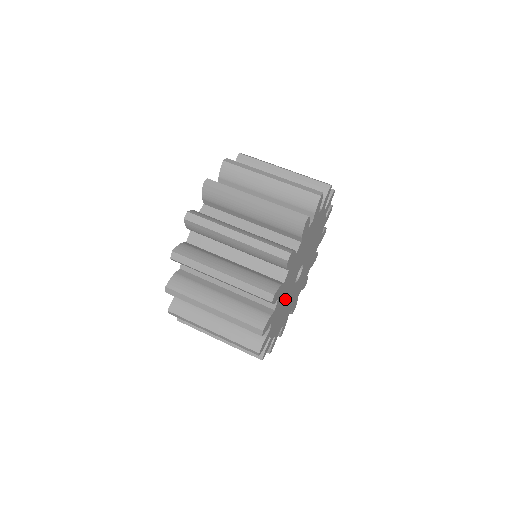
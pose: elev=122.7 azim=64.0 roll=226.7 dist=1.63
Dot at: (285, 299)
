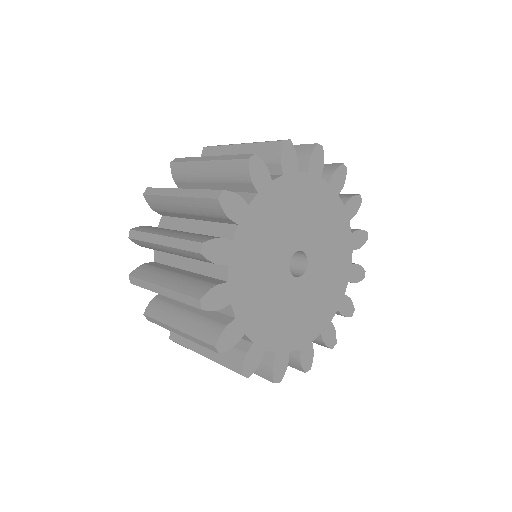
Dot at: (276, 233)
